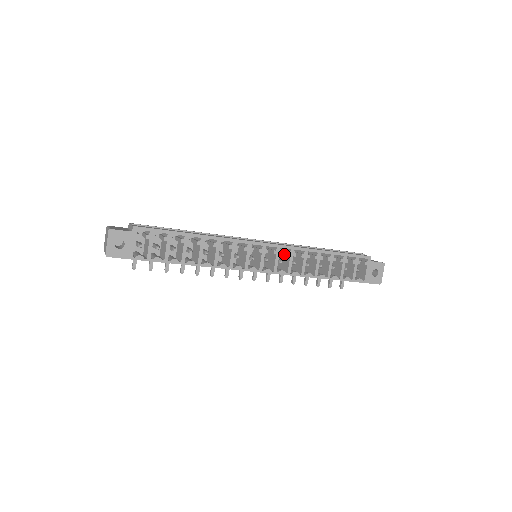
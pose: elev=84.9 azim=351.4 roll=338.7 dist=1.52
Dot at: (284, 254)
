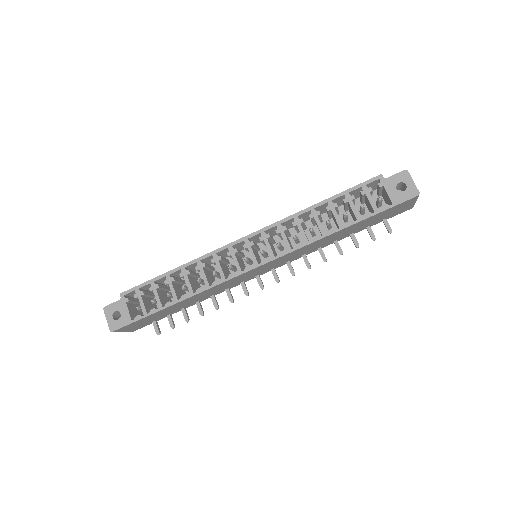
Dot at: (278, 235)
